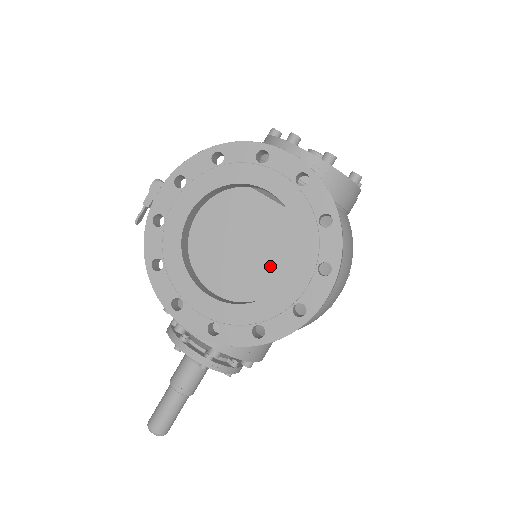
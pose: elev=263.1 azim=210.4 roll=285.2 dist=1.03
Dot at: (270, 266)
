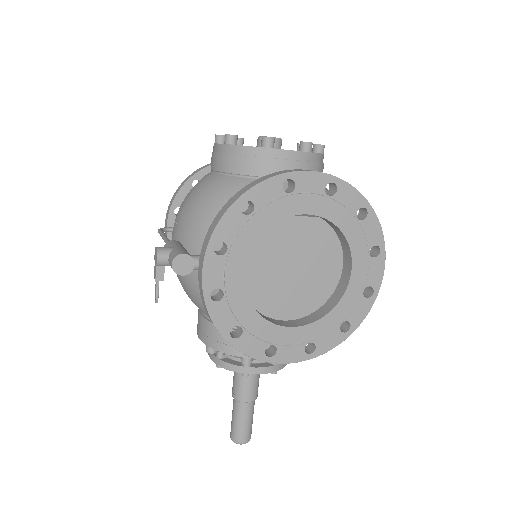
Dot at: (324, 271)
